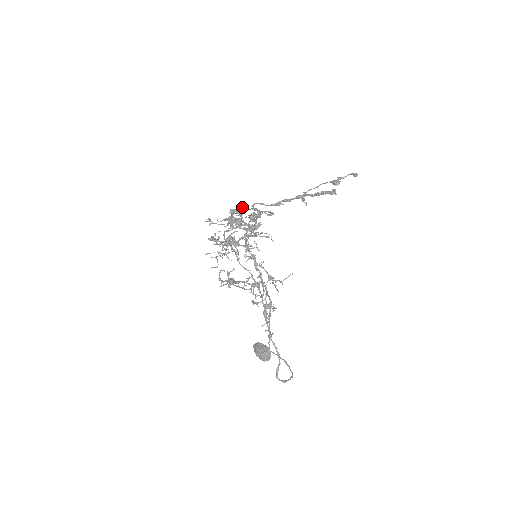
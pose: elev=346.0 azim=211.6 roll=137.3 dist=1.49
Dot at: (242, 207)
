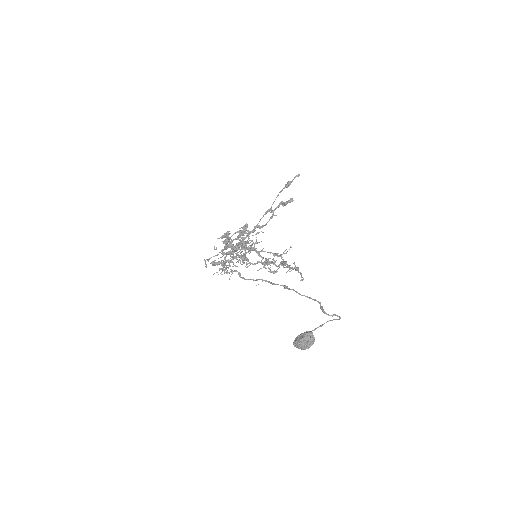
Dot at: occluded
